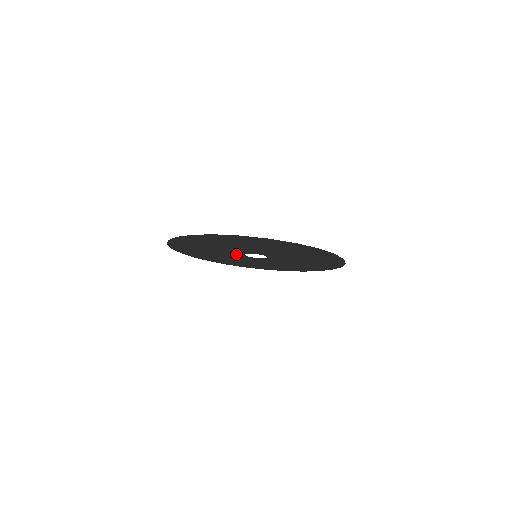
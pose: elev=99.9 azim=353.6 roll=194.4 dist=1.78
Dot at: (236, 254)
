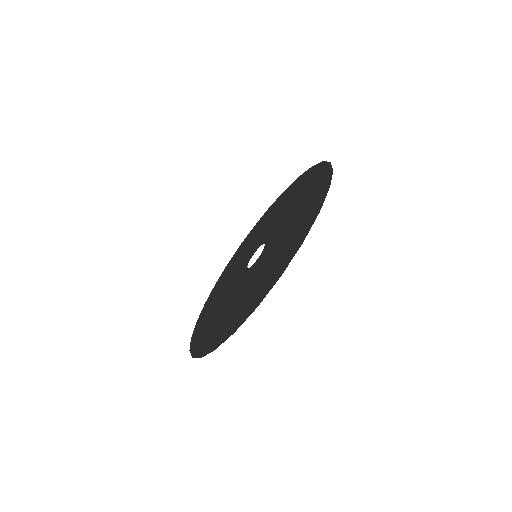
Dot at: (243, 277)
